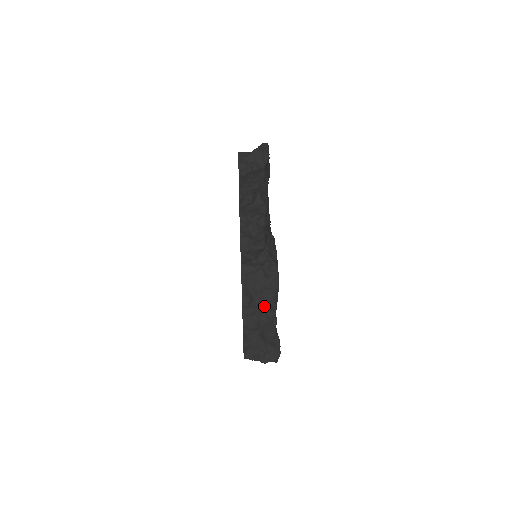
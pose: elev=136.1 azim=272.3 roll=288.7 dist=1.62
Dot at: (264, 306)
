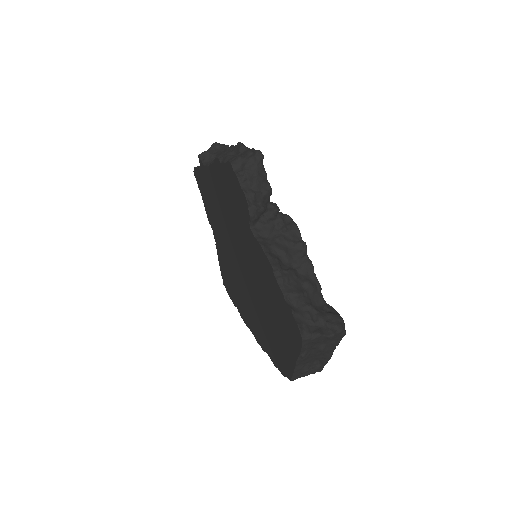
Dot at: (298, 268)
